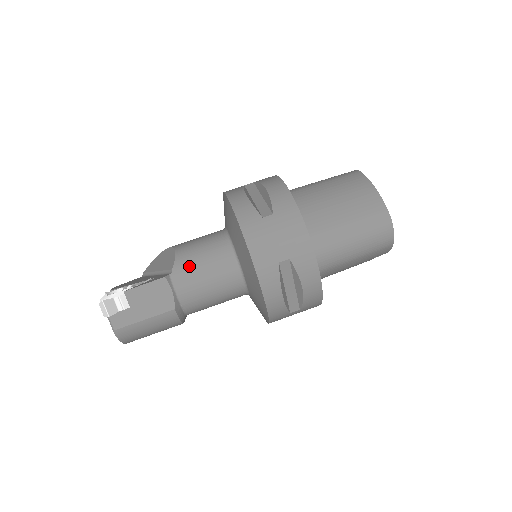
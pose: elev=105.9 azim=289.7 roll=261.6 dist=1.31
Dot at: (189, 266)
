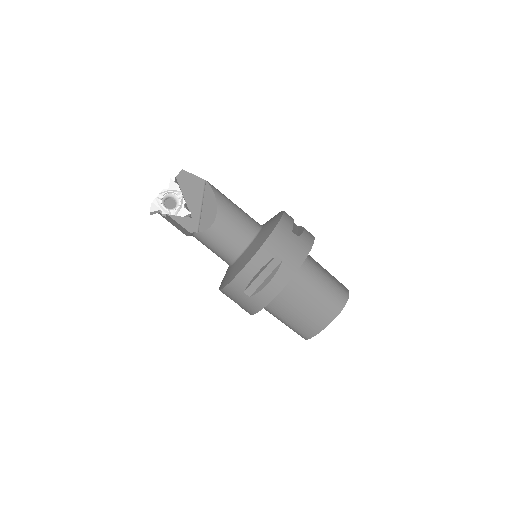
Dot at: (207, 241)
